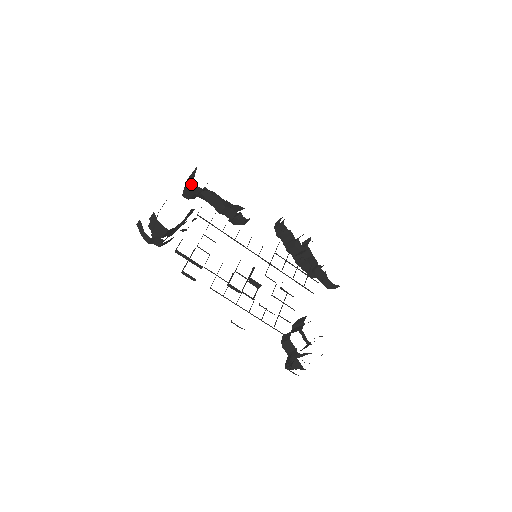
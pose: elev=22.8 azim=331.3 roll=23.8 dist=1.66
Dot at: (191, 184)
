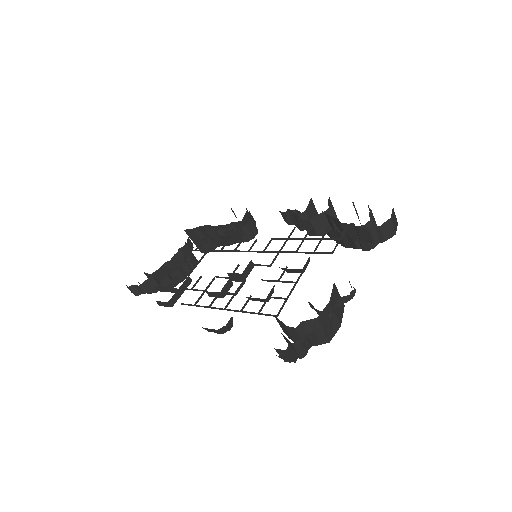
Dot at: (187, 232)
